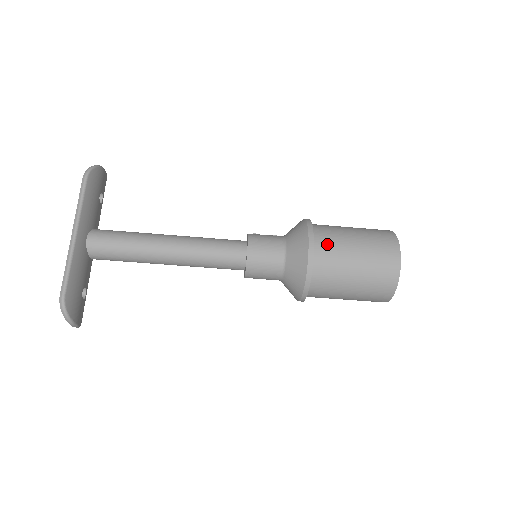
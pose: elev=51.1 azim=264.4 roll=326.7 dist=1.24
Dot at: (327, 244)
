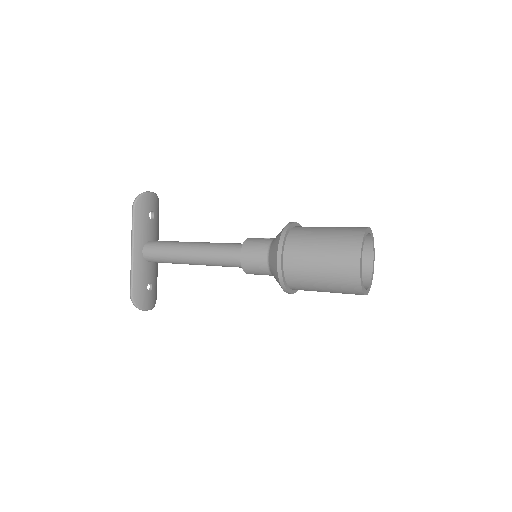
Dot at: (295, 254)
